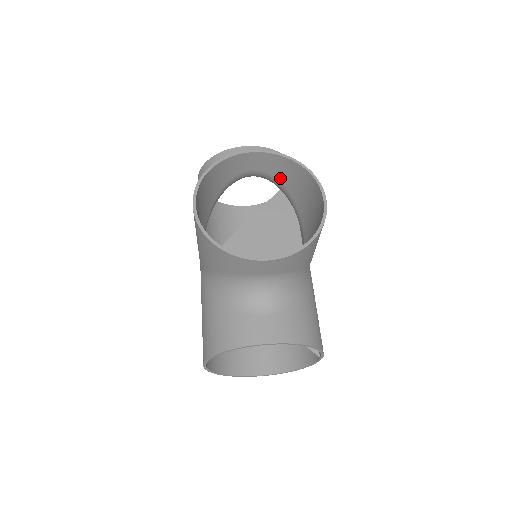
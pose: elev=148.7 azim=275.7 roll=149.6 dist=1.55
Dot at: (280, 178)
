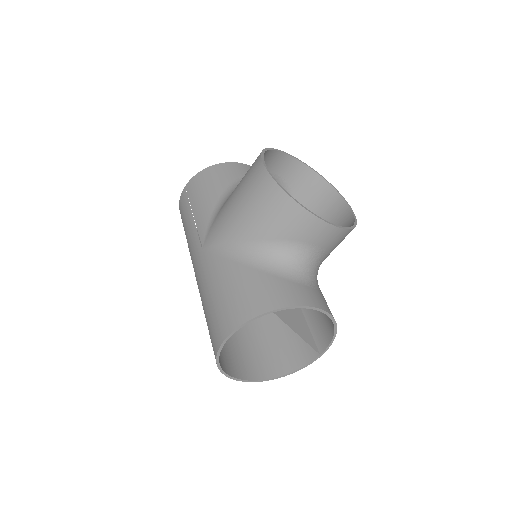
Dot at: (294, 191)
